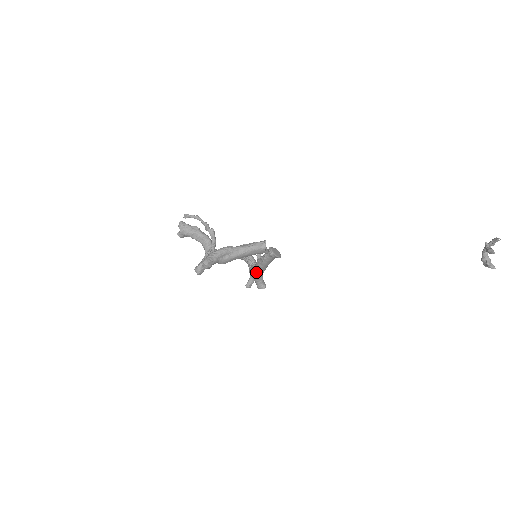
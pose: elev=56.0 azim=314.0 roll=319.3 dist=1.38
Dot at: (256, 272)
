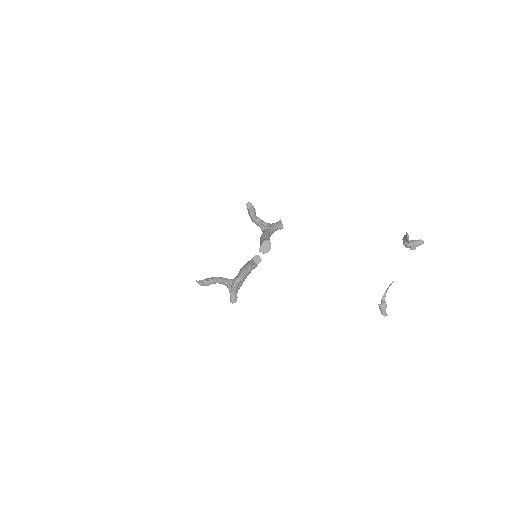
Dot at: occluded
